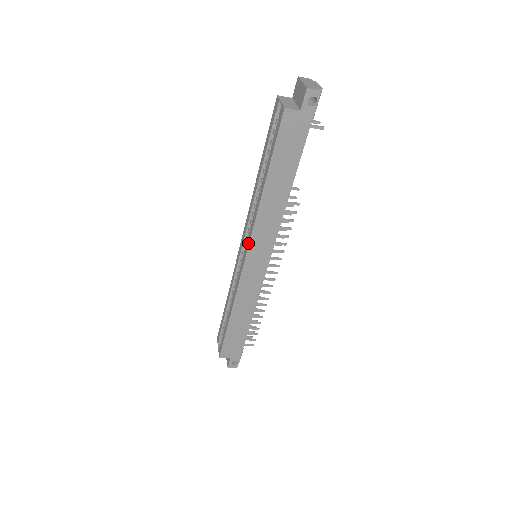
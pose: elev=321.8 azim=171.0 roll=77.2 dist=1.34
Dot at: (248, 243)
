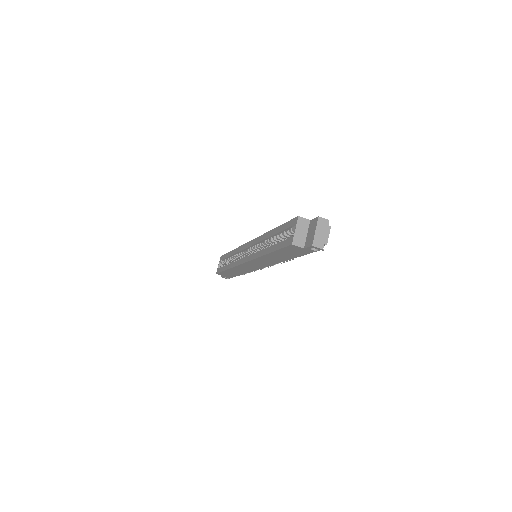
Dot at: (249, 260)
